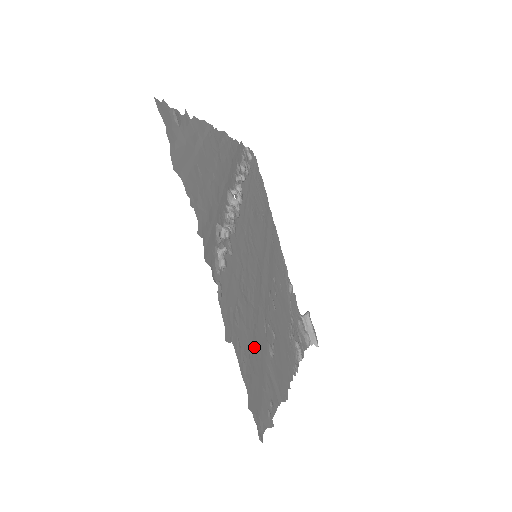
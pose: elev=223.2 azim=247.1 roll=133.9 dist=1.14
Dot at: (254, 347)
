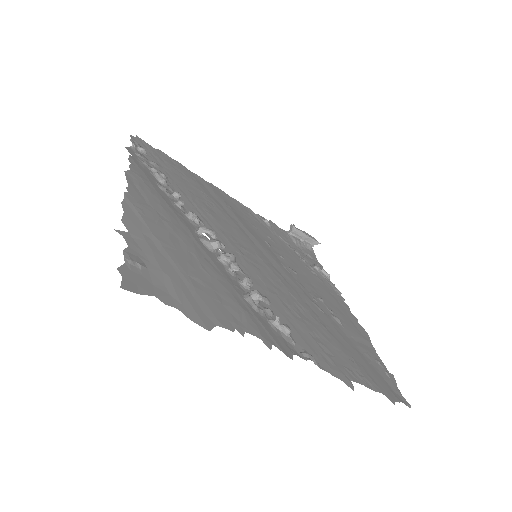
Dot at: (343, 346)
